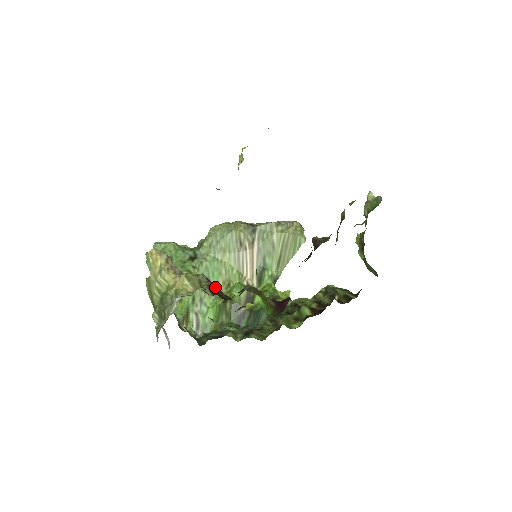
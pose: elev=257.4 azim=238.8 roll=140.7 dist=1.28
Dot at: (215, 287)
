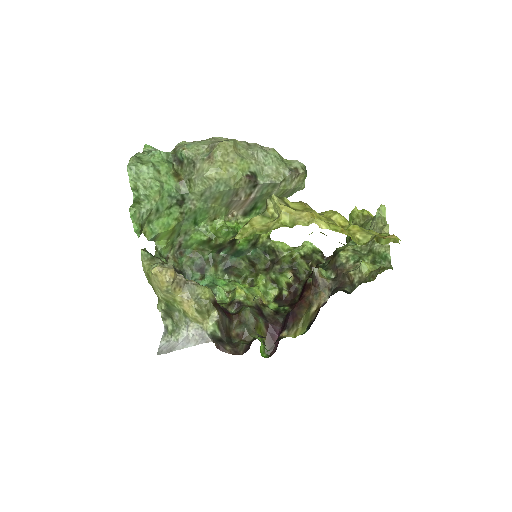
Dot at: (222, 320)
